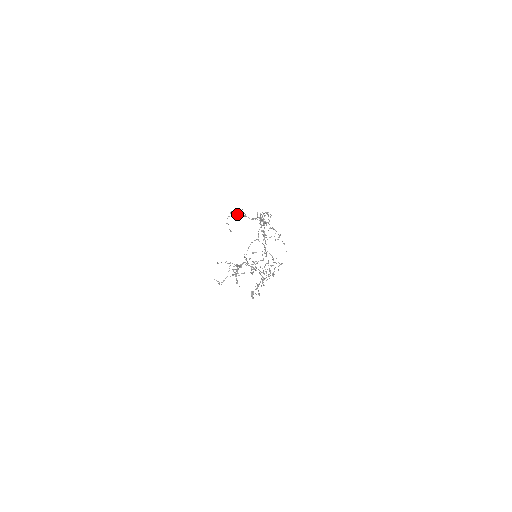
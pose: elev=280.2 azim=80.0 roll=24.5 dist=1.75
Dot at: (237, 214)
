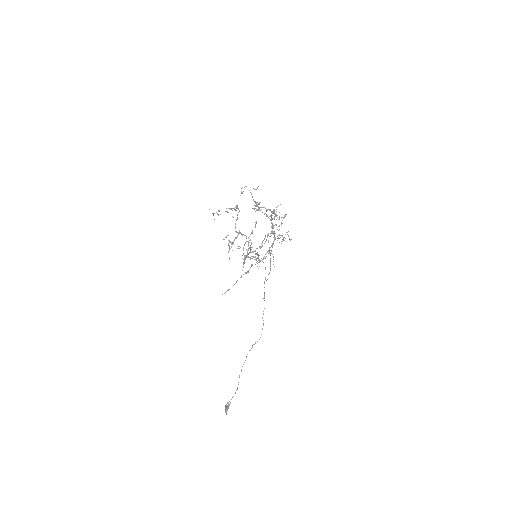
Dot at: (253, 188)
